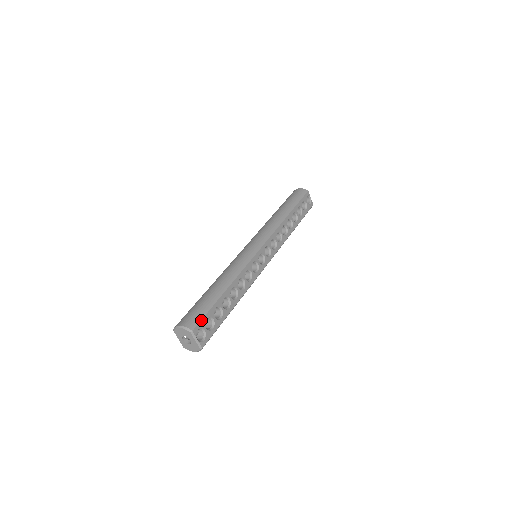
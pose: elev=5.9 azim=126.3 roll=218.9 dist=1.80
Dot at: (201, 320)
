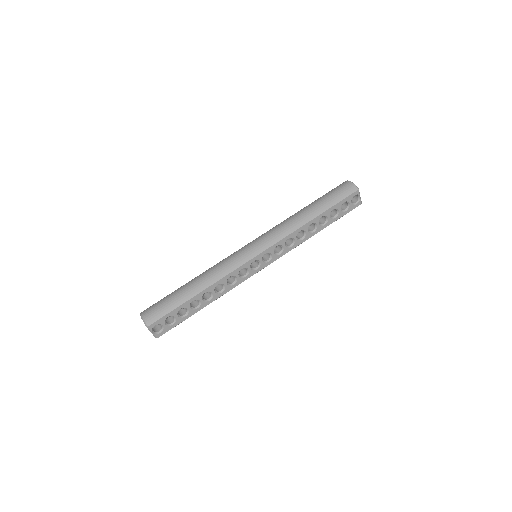
Dot at: (160, 318)
